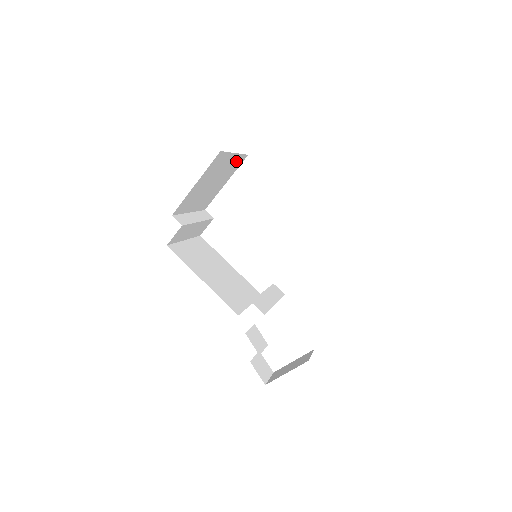
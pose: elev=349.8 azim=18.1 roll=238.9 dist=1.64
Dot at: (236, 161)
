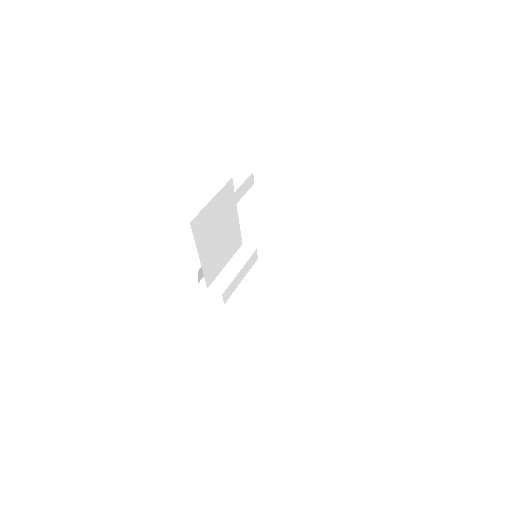
Dot at: occluded
